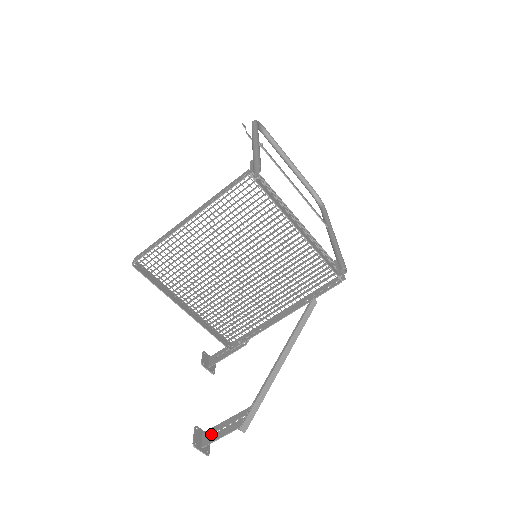
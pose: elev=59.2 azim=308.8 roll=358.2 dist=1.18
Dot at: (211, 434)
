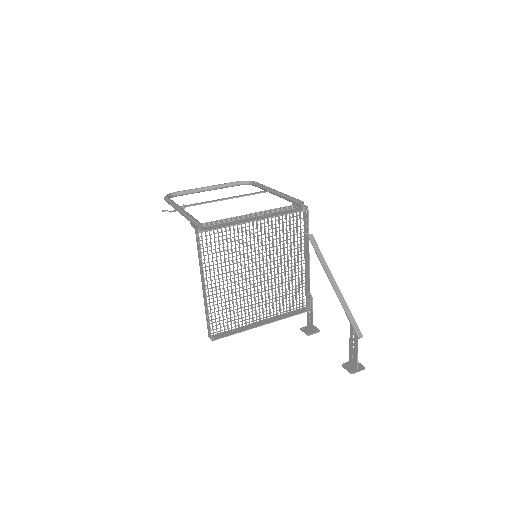
Dot at: (352, 358)
